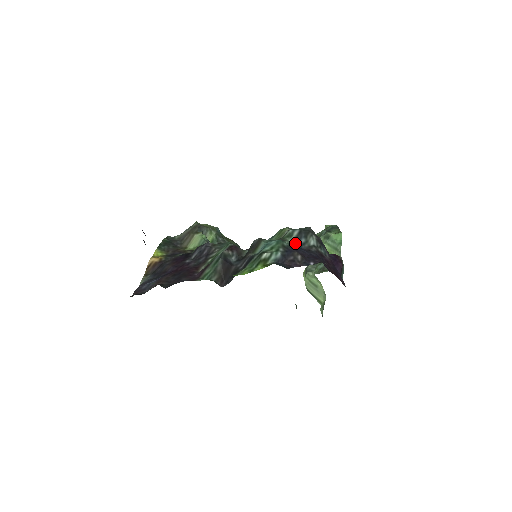
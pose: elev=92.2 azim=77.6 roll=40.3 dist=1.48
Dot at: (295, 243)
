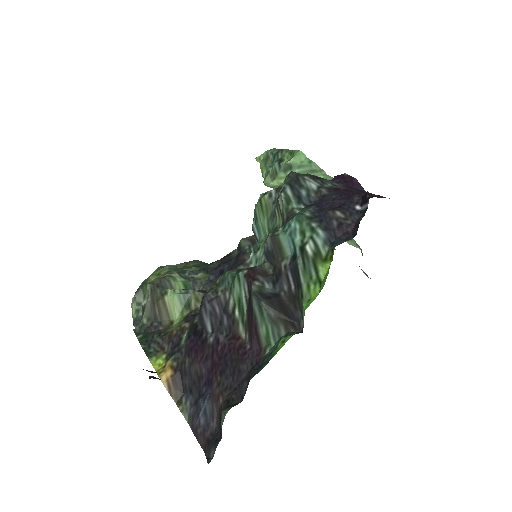
Dot at: (301, 203)
